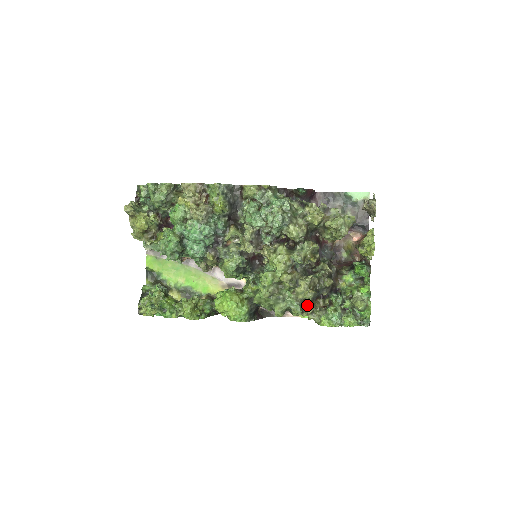
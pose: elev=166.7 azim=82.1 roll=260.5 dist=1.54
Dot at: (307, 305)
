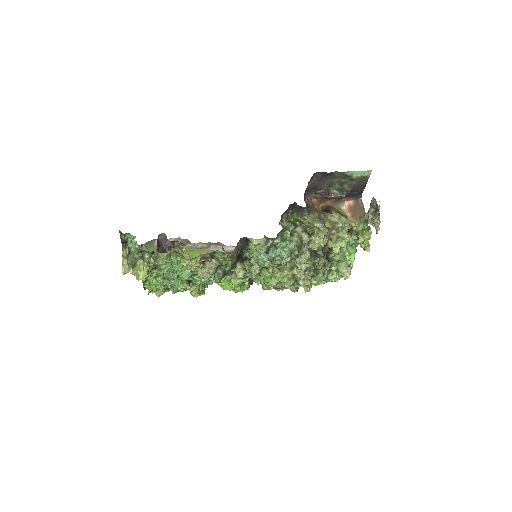
Dot at: occluded
